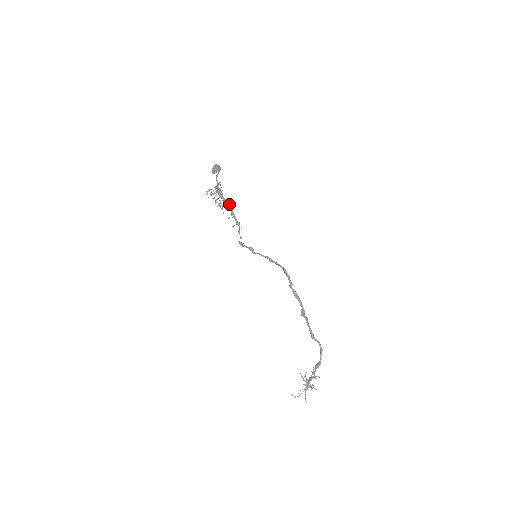
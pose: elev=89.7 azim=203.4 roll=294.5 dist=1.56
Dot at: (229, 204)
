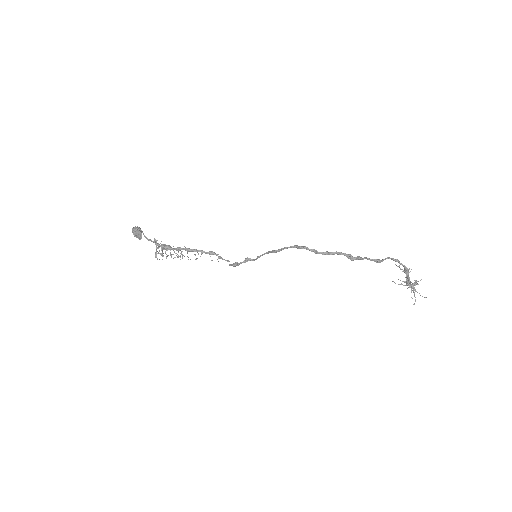
Dot at: (185, 249)
